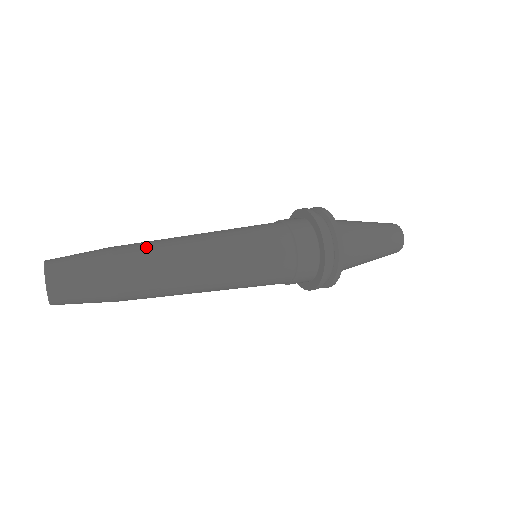
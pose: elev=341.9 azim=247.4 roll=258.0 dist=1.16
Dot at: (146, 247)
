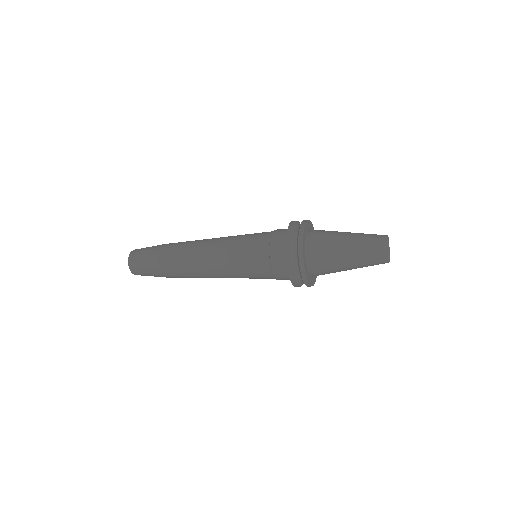
Dot at: occluded
